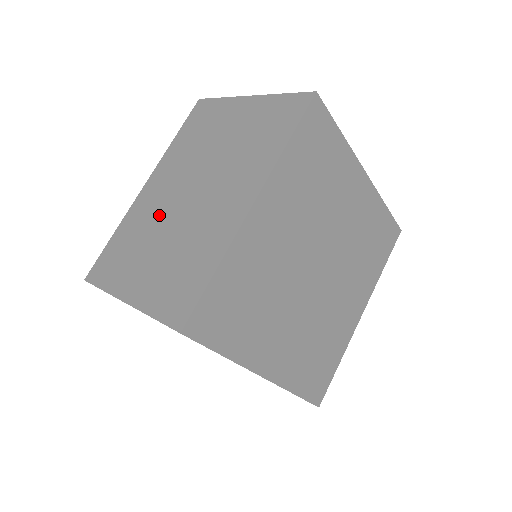
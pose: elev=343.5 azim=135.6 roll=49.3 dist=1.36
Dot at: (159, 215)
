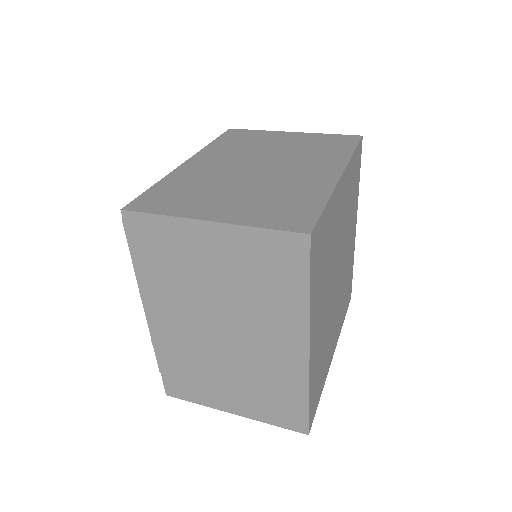
Dot at: (201, 350)
